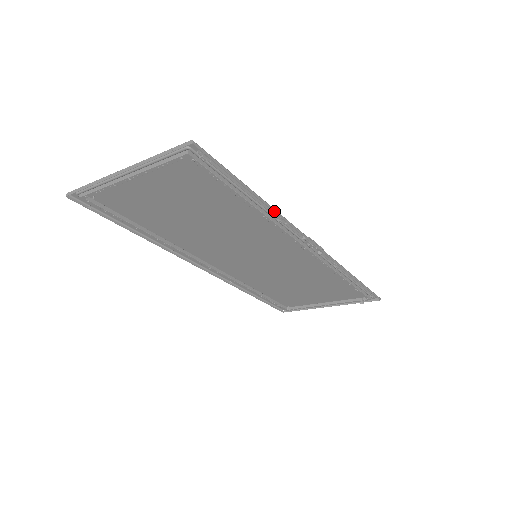
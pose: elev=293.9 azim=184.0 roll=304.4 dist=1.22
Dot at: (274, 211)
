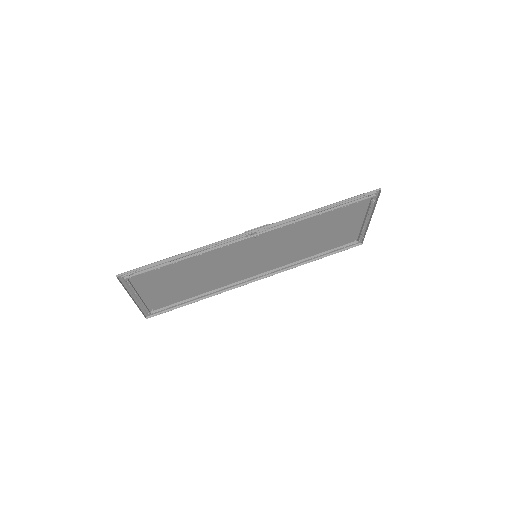
Dot at: (198, 250)
